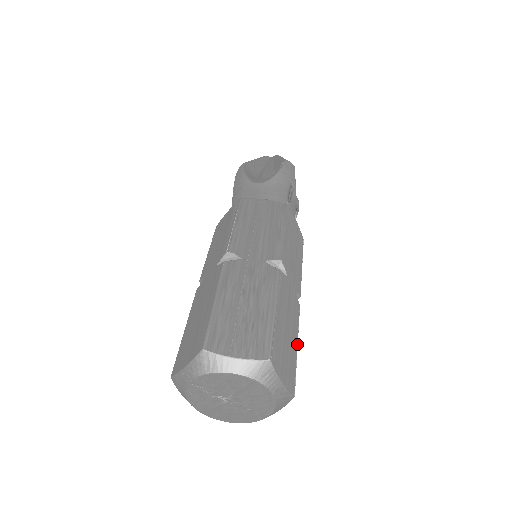
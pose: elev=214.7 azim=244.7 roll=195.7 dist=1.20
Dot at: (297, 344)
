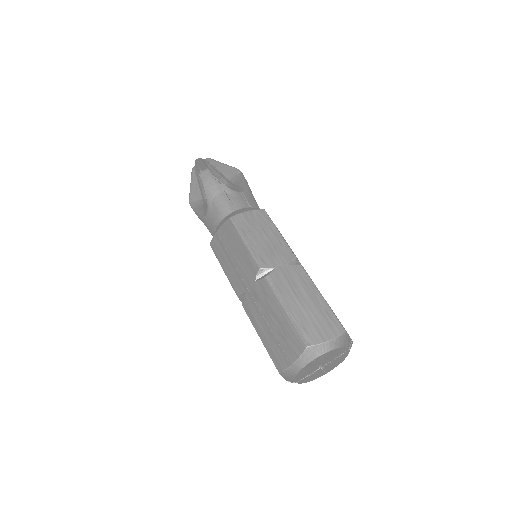
Dot at: (321, 295)
